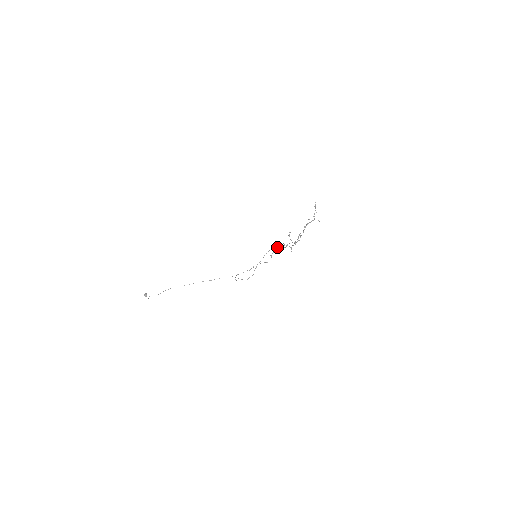
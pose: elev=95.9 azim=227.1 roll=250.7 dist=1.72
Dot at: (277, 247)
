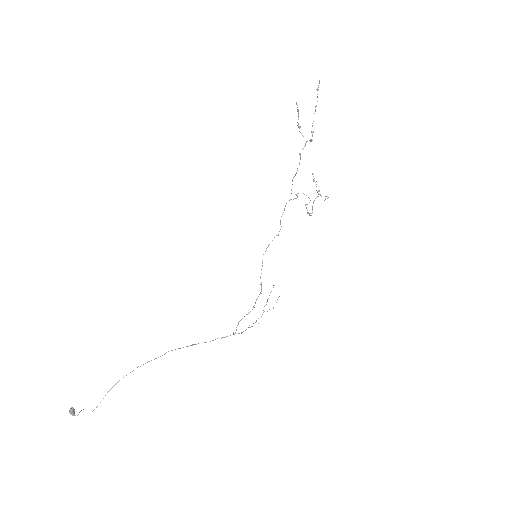
Dot at: occluded
